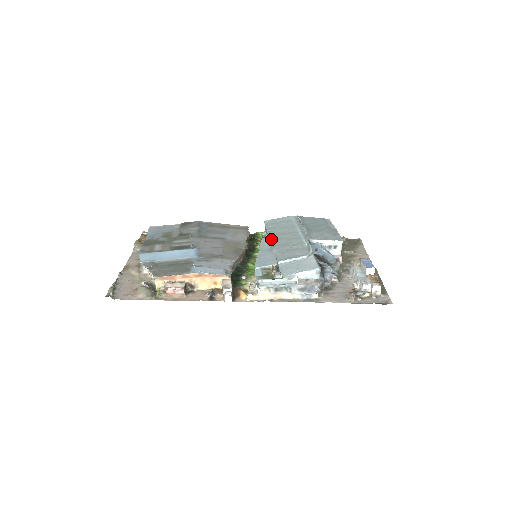
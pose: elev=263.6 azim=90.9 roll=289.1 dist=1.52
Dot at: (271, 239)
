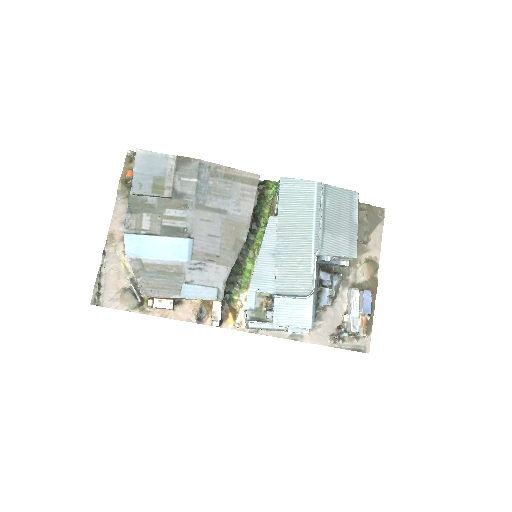
Dot at: (278, 234)
